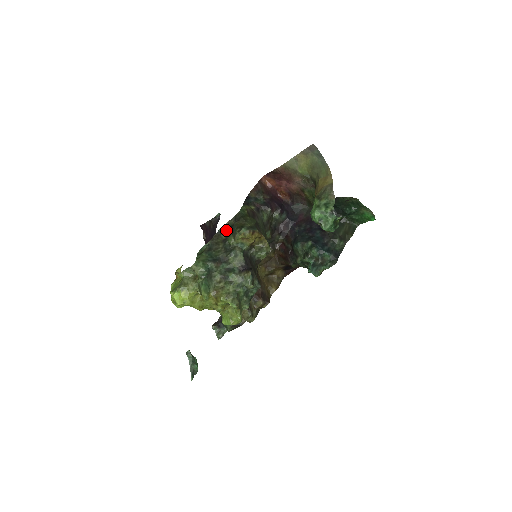
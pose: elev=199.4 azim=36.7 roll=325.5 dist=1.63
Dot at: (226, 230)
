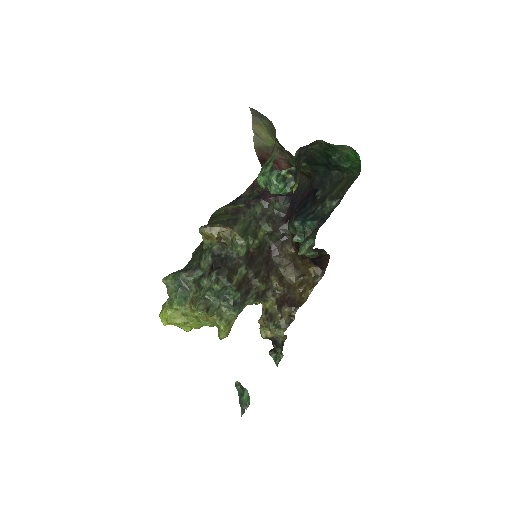
Dot at: occluded
